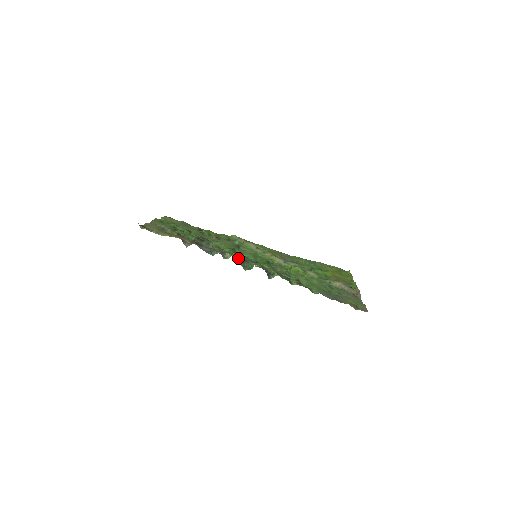
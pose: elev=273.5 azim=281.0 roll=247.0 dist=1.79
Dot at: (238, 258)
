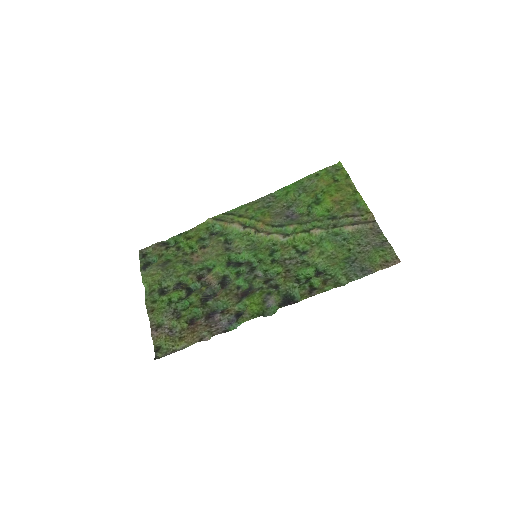
Dot at: (250, 291)
